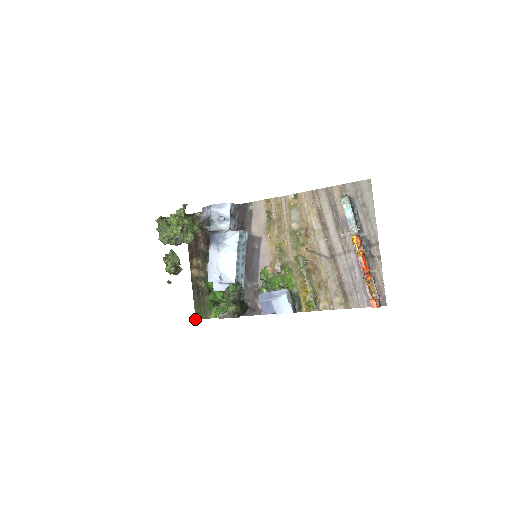
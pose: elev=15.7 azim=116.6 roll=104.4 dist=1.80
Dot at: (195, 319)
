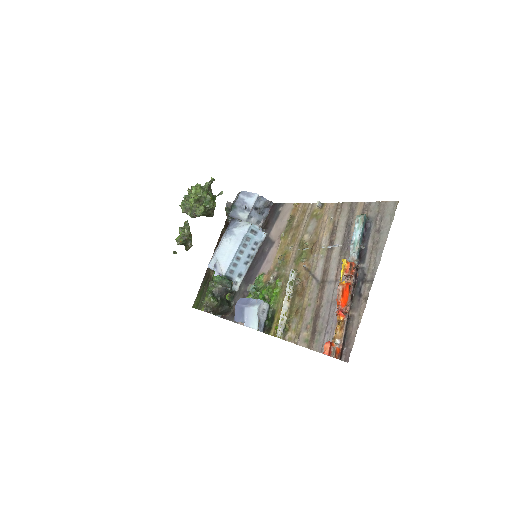
Dot at: (192, 307)
